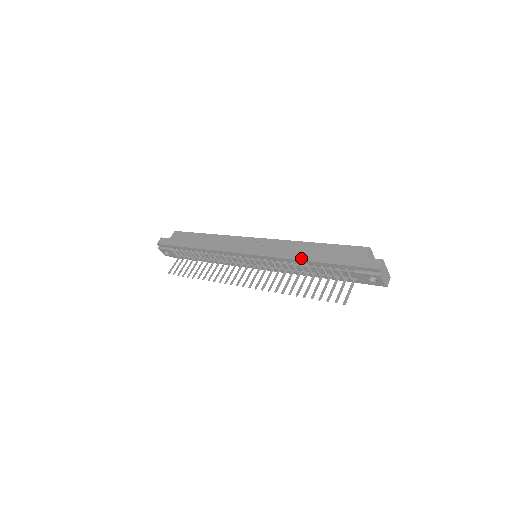
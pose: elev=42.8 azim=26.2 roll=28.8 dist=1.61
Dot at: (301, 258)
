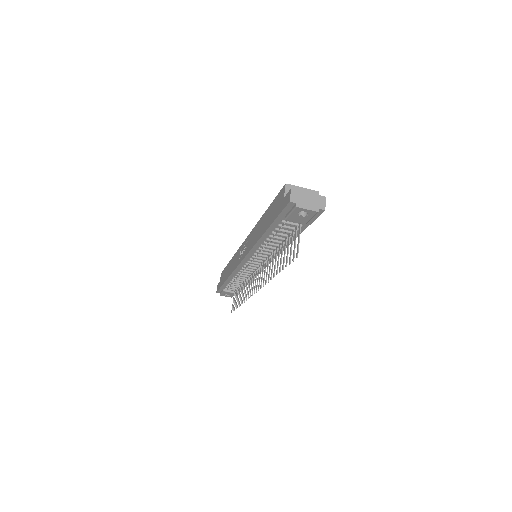
Dot at: (259, 236)
